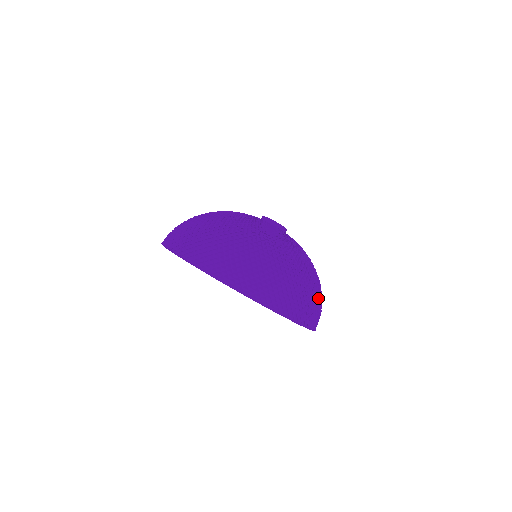
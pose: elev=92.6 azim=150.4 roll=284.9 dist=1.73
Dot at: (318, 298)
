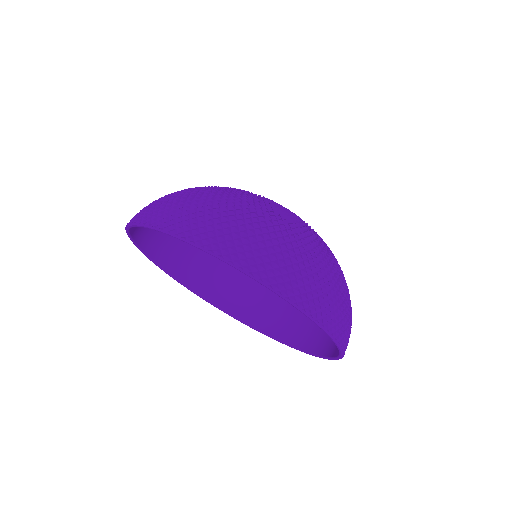
Dot at: (343, 294)
